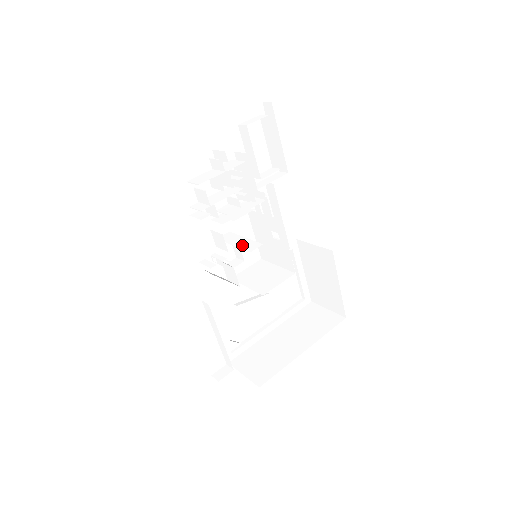
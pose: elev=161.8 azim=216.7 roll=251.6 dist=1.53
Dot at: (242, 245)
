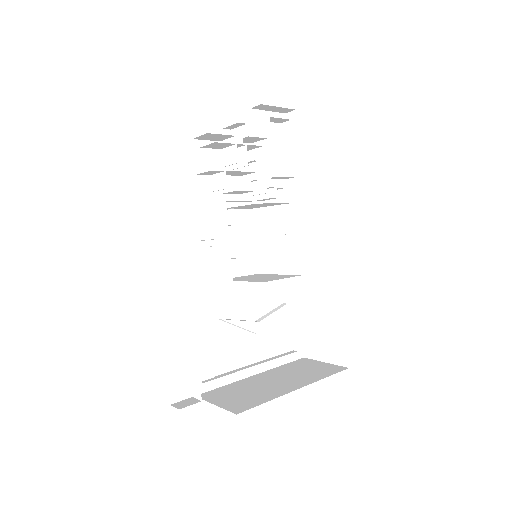
Dot at: occluded
